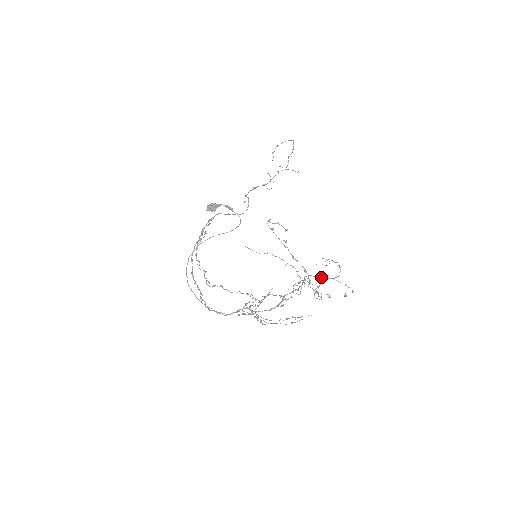
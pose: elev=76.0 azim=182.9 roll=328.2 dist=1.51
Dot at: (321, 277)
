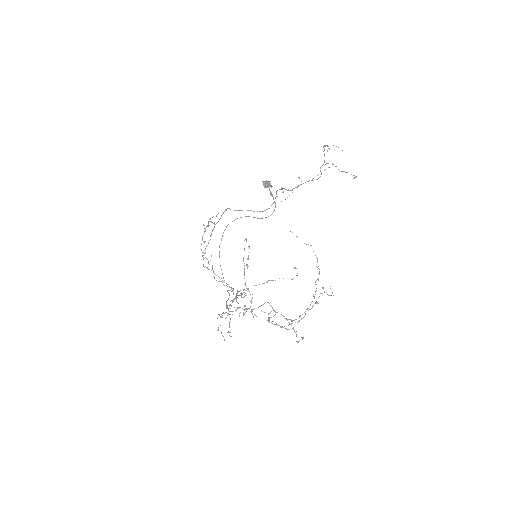
Dot at: occluded
